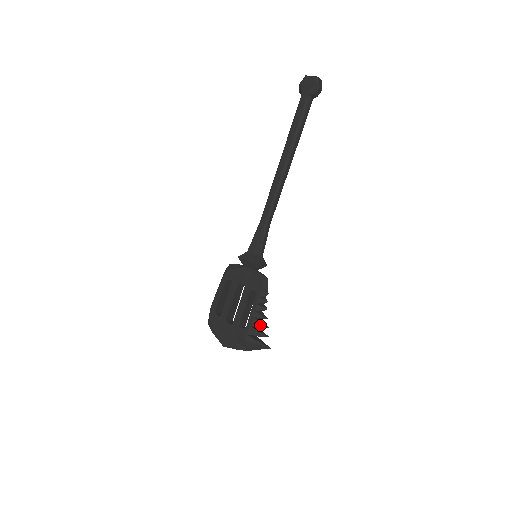
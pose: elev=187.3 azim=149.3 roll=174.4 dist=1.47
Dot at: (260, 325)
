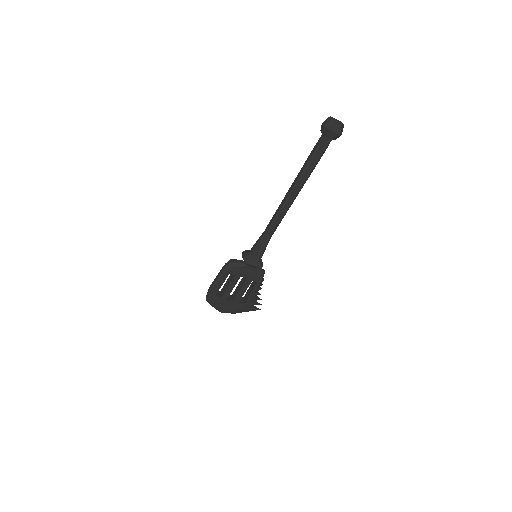
Dot at: (256, 300)
